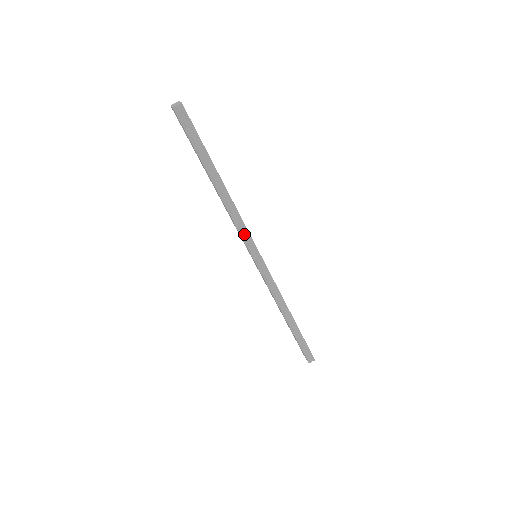
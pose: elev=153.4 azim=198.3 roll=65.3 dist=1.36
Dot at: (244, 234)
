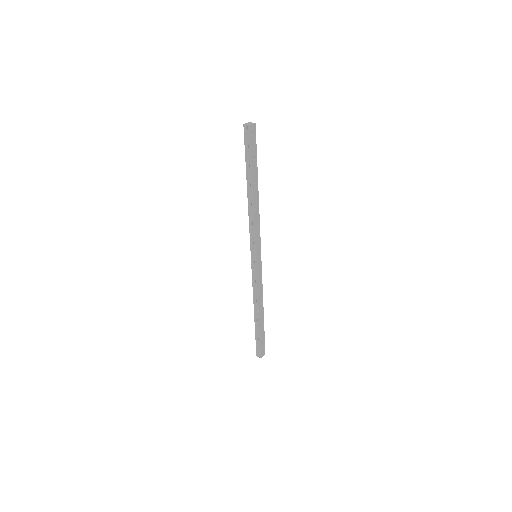
Dot at: (252, 235)
